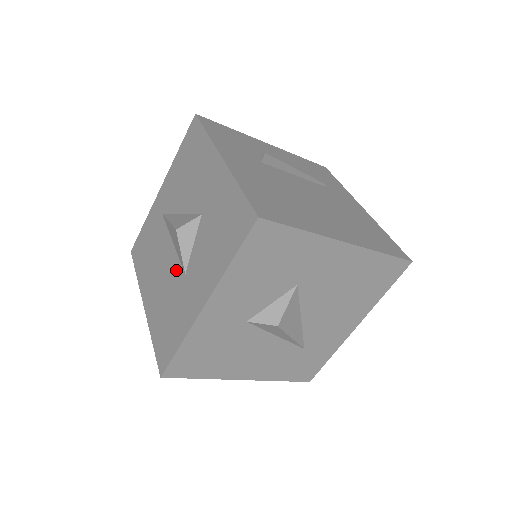
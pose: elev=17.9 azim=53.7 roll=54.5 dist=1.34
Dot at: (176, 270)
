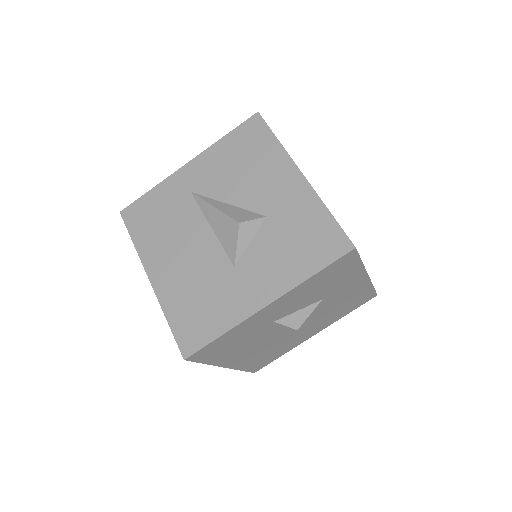
Dot at: (218, 258)
